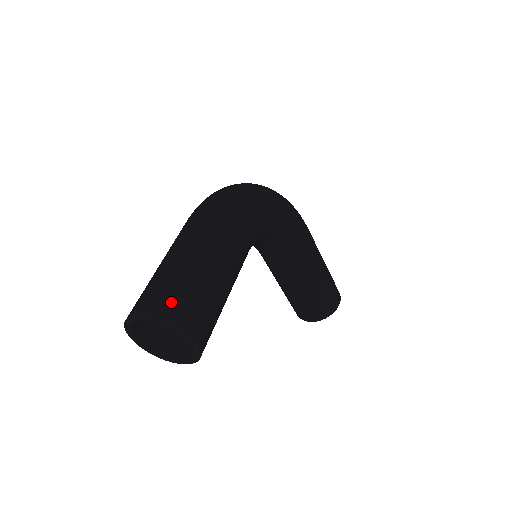
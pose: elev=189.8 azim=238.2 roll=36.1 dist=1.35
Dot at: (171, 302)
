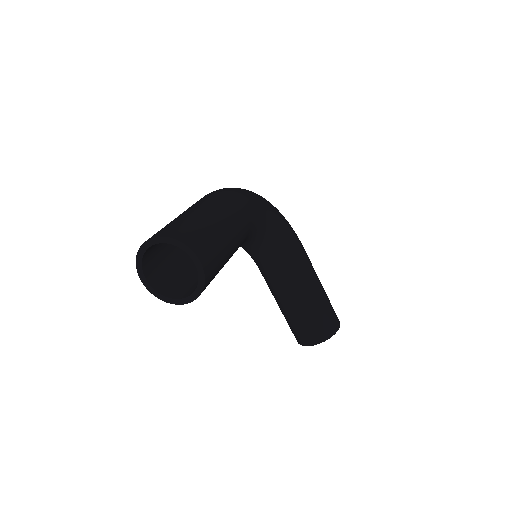
Dot at: (180, 230)
